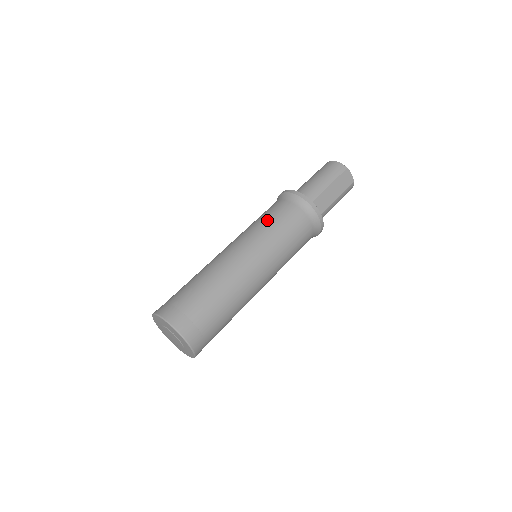
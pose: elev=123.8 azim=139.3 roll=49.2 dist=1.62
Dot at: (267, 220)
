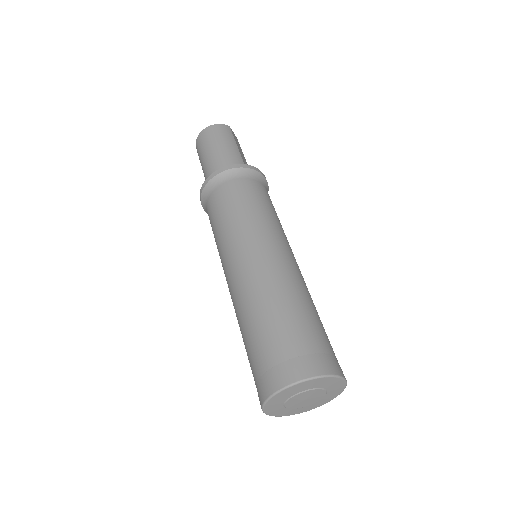
Dot at: (246, 207)
